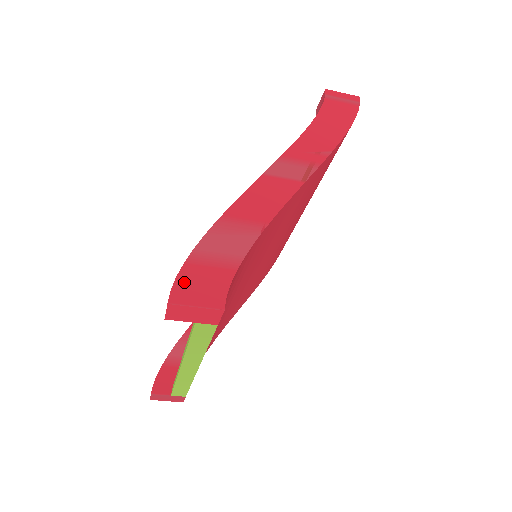
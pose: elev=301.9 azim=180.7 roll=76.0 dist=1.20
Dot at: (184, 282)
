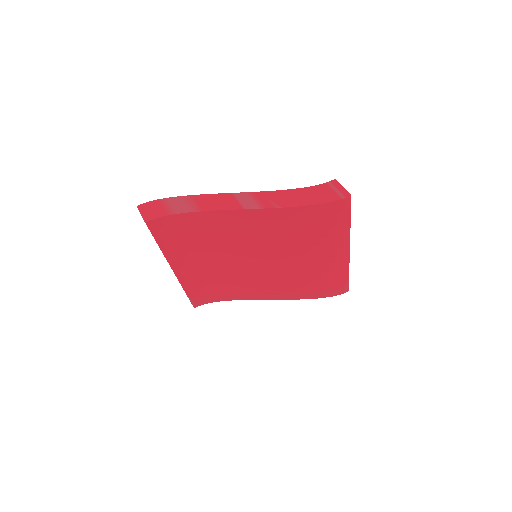
Dot at: (149, 204)
